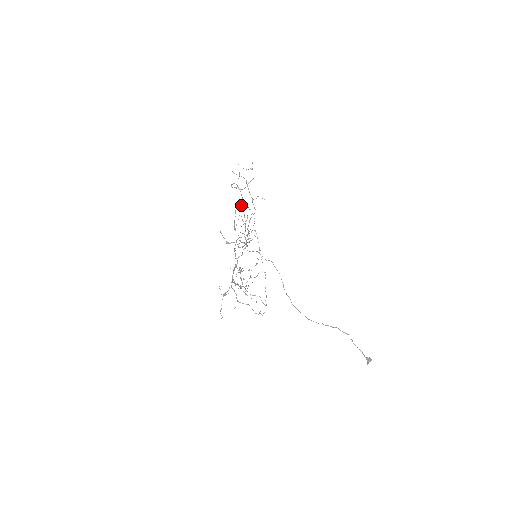
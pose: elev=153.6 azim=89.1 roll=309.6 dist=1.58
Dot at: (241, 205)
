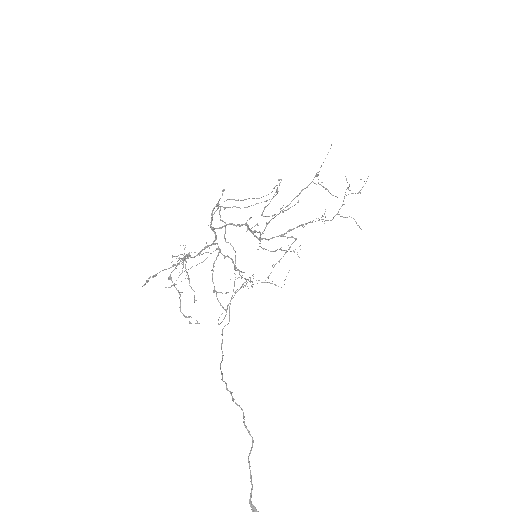
Dot at: (278, 179)
